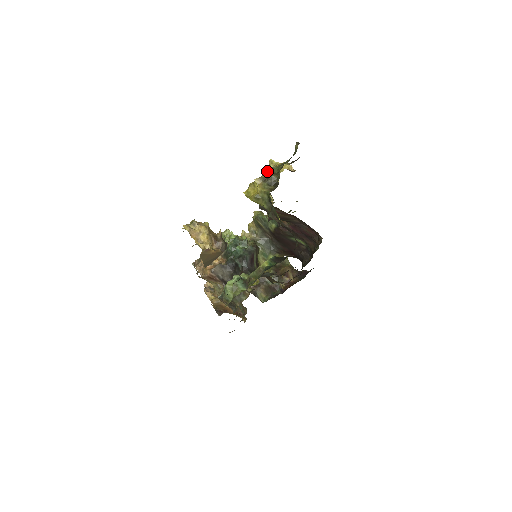
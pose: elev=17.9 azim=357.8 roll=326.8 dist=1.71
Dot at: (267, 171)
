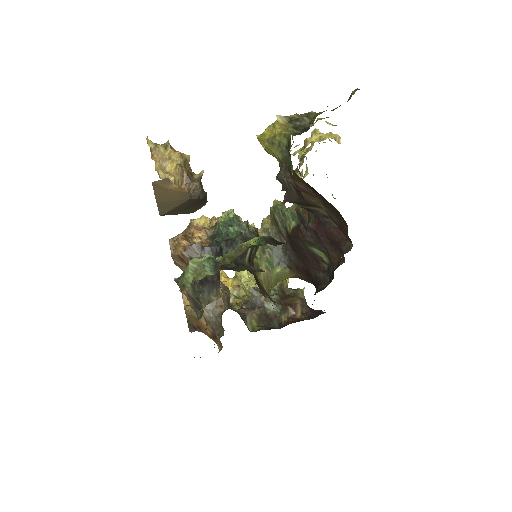
Dot at: (300, 114)
